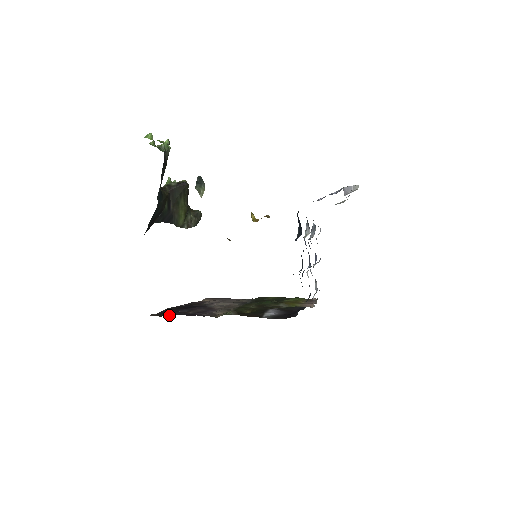
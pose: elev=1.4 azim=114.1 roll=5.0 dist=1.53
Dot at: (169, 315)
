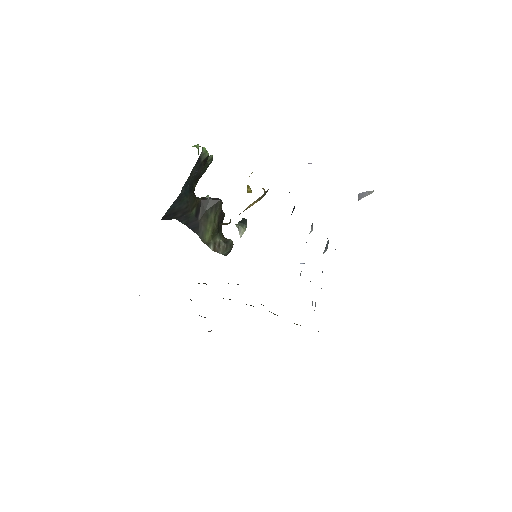
Dot at: occluded
